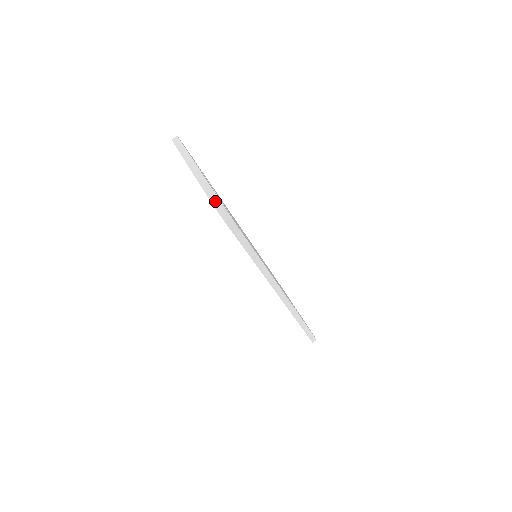
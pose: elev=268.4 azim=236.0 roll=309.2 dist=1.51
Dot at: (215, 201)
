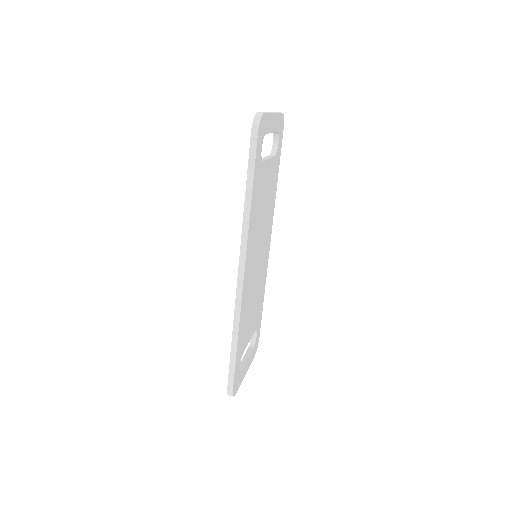
Dot at: (259, 114)
